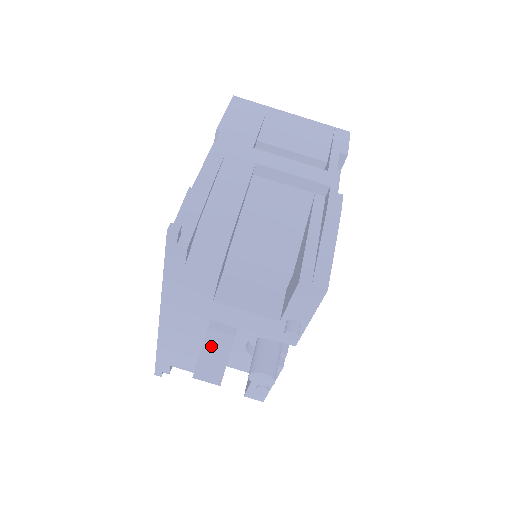
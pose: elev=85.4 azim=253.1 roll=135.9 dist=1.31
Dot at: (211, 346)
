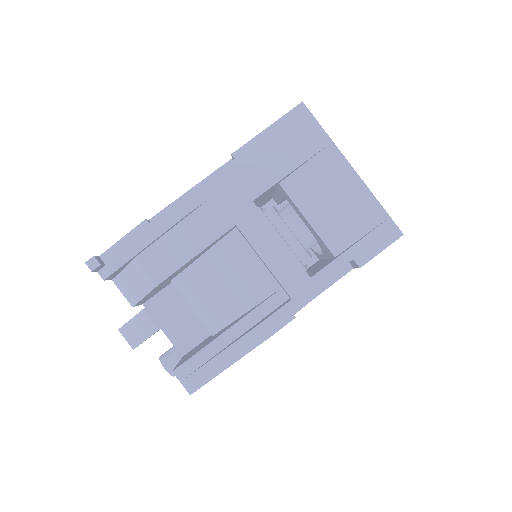
Dot at: (139, 322)
